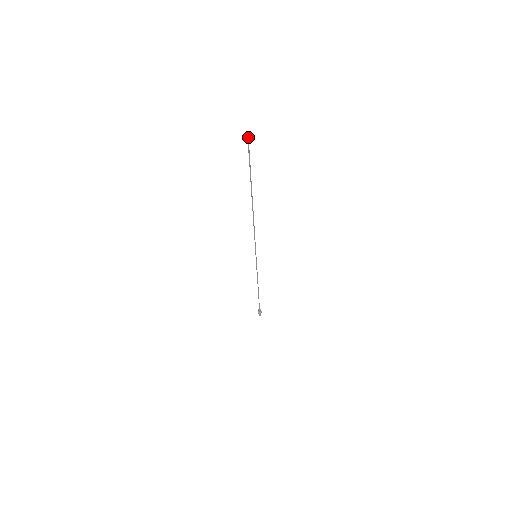
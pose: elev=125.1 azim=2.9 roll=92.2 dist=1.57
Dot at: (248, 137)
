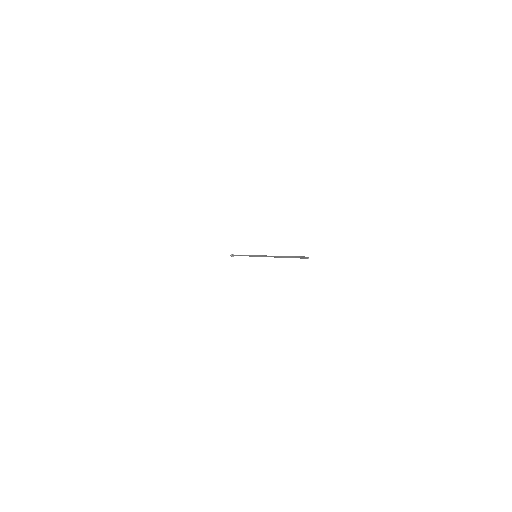
Dot at: (308, 258)
